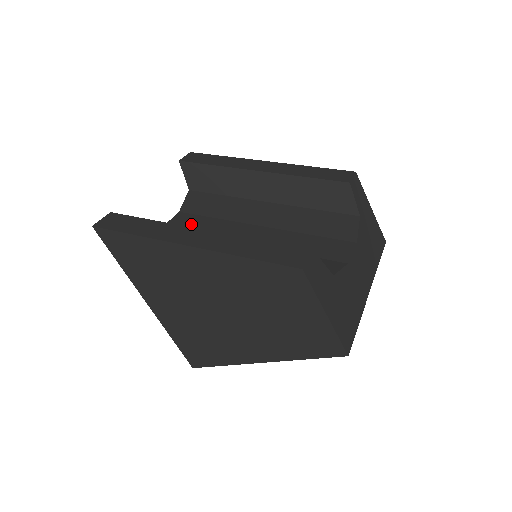
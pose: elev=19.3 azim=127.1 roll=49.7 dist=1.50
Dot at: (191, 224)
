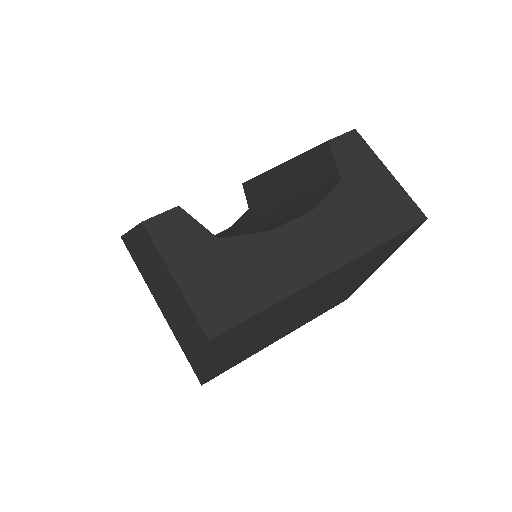
Dot at: (219, 234)
